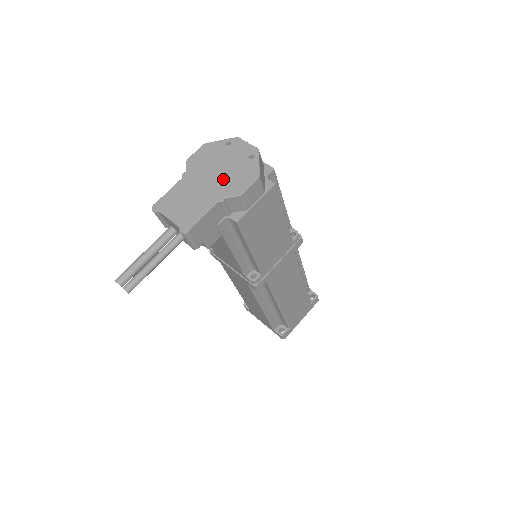
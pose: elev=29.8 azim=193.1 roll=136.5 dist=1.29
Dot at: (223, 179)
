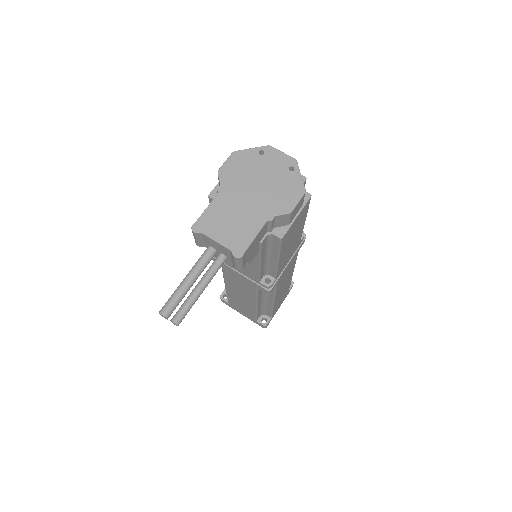
Dot at: (267, 194)
